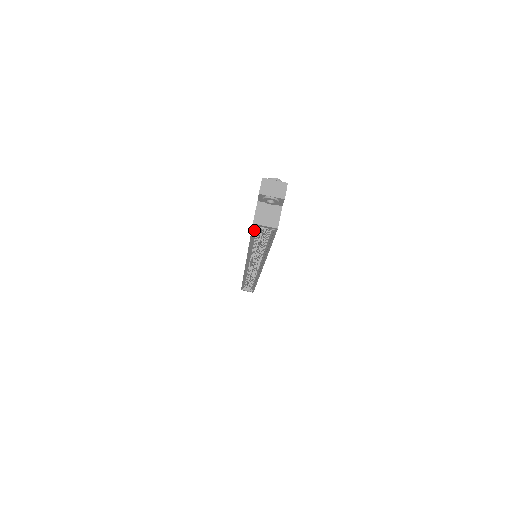
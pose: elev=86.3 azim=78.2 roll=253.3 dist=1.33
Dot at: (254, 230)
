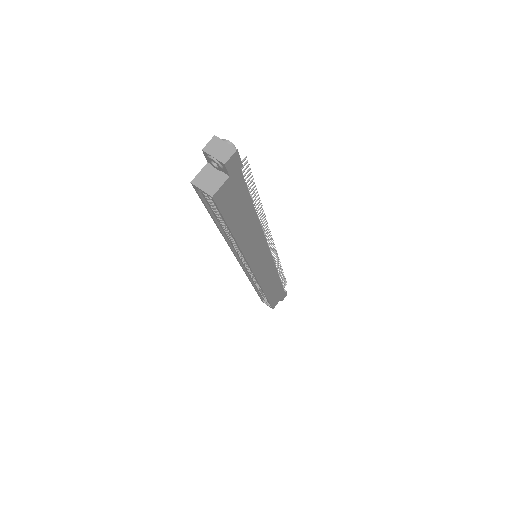
Dot at: (204, 198)
